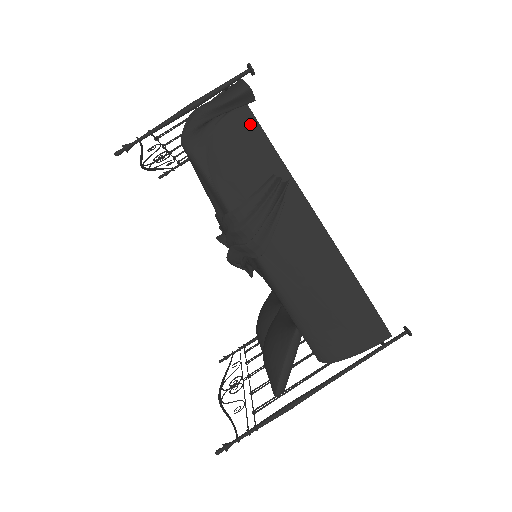
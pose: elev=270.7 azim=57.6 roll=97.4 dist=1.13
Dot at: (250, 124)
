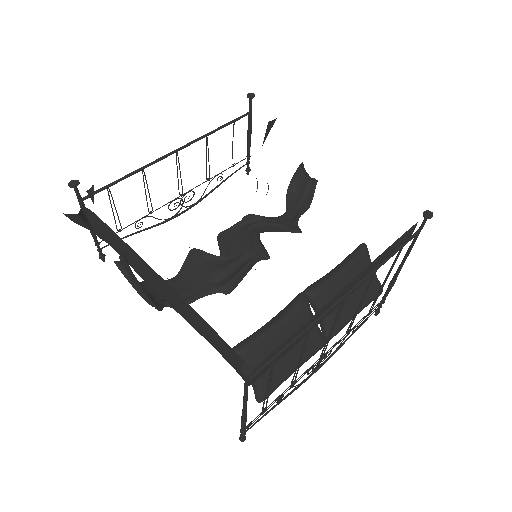
Dot at: (99, 220)
